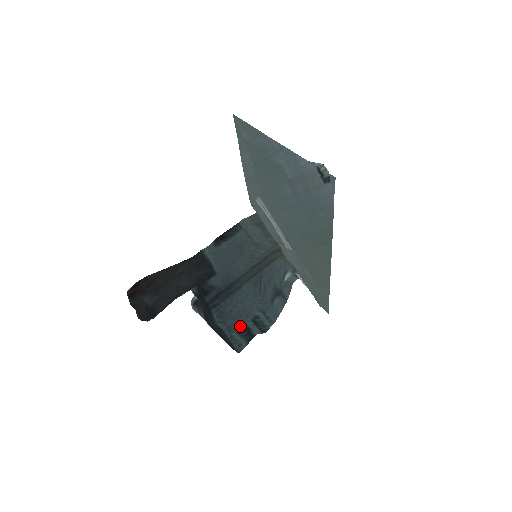
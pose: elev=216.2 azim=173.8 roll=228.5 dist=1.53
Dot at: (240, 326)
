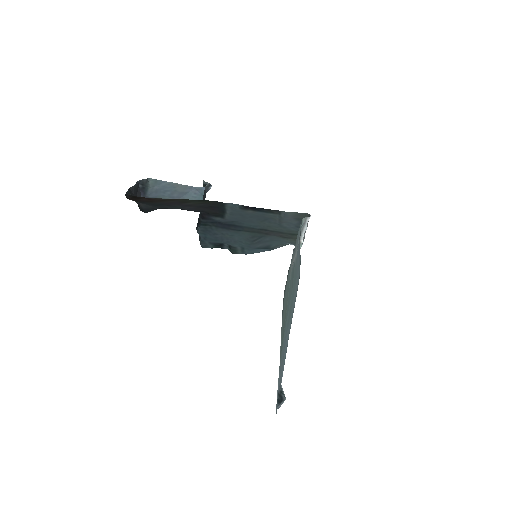
Dot at: (216, 242)
